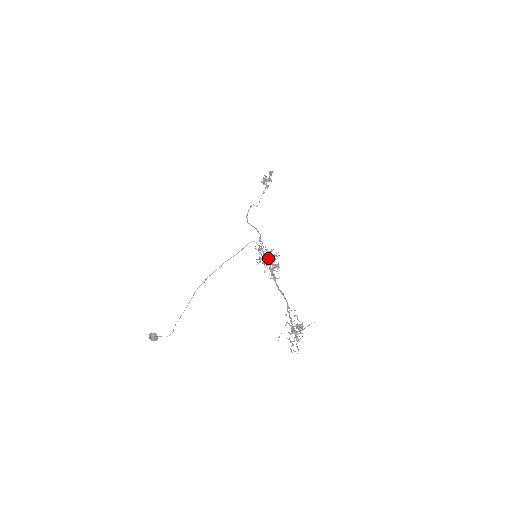
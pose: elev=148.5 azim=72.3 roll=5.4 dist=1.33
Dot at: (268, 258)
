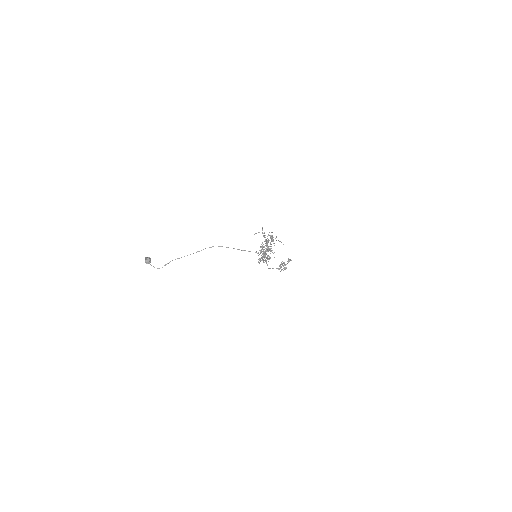
Dot at: occluded
